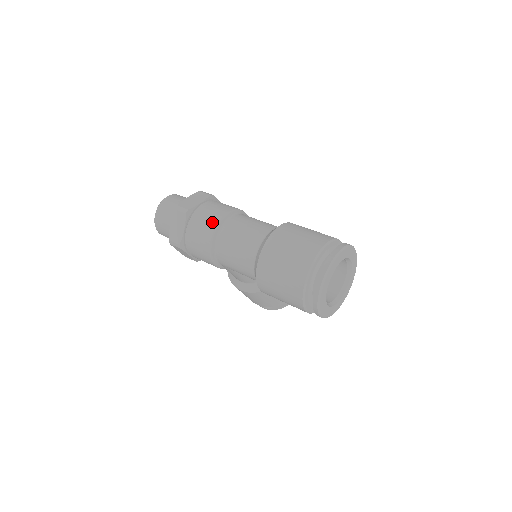
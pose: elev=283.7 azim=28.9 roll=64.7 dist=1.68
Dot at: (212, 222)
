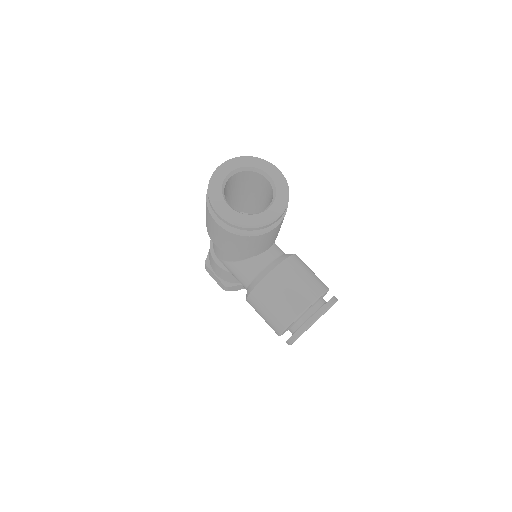
Dot at: occluded
